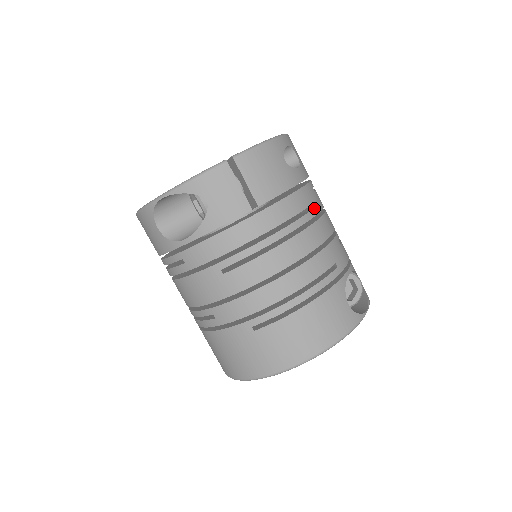
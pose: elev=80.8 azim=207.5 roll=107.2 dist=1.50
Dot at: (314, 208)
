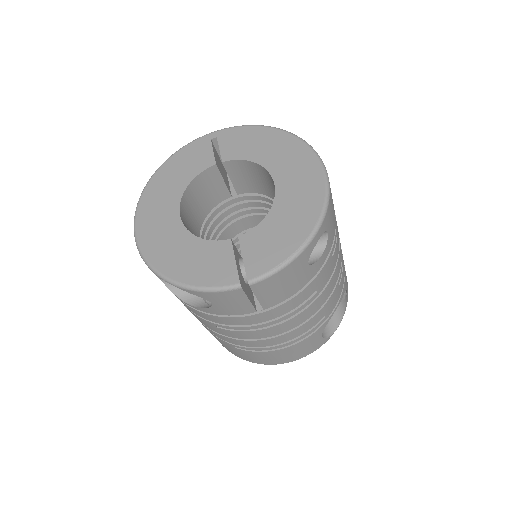
Dot at: (323, 284)
